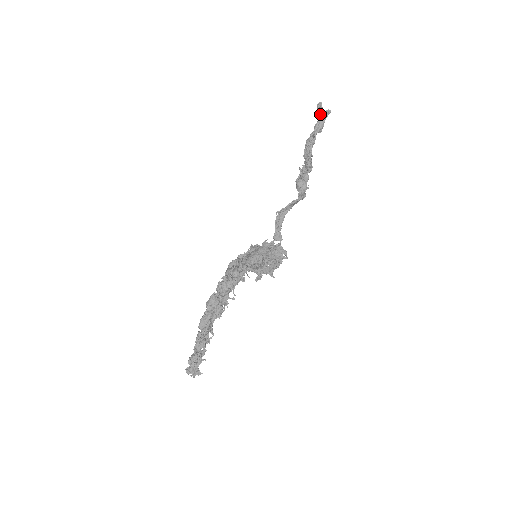
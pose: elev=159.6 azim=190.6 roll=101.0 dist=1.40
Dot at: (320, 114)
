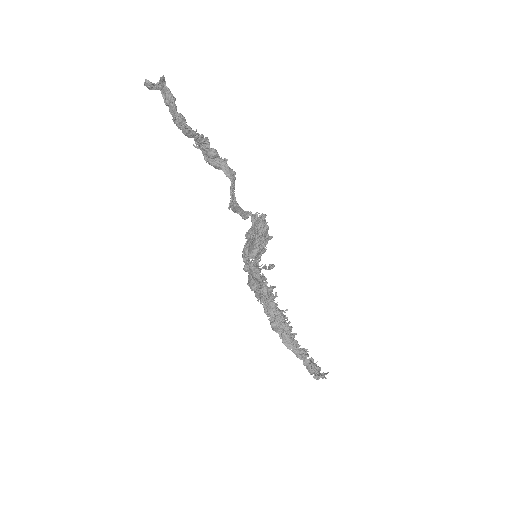
Dot at: (157, 89)
